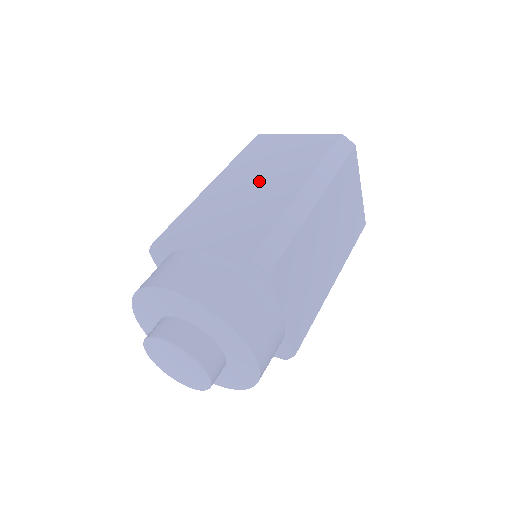
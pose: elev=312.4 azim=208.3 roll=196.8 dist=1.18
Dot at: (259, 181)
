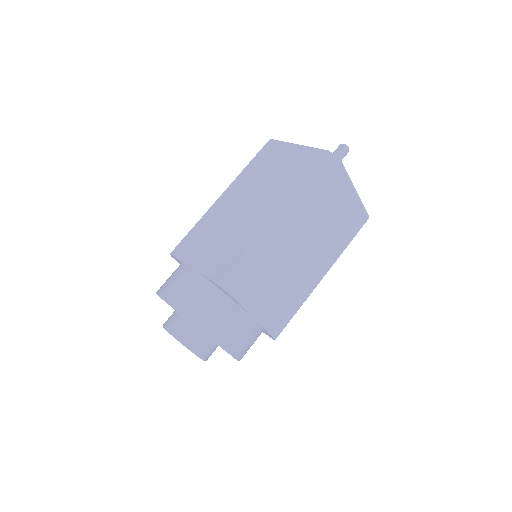
Dot at: (250, 201)
